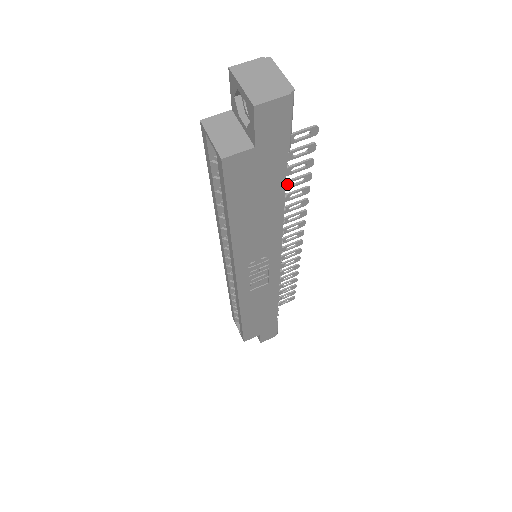
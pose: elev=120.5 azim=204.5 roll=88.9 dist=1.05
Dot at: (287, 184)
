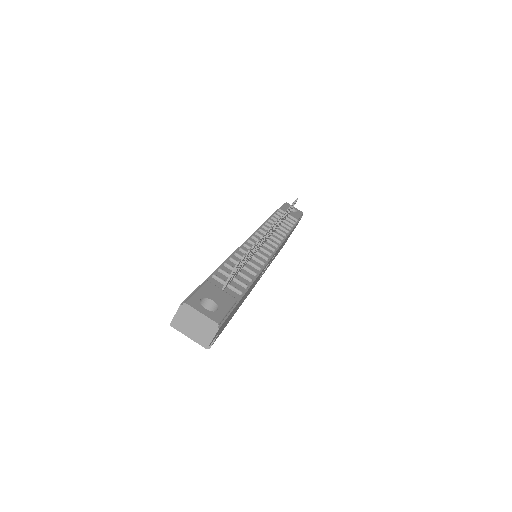
Dot at: occluded
